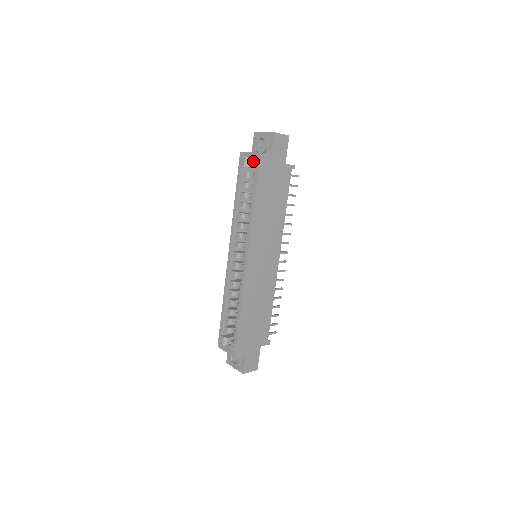
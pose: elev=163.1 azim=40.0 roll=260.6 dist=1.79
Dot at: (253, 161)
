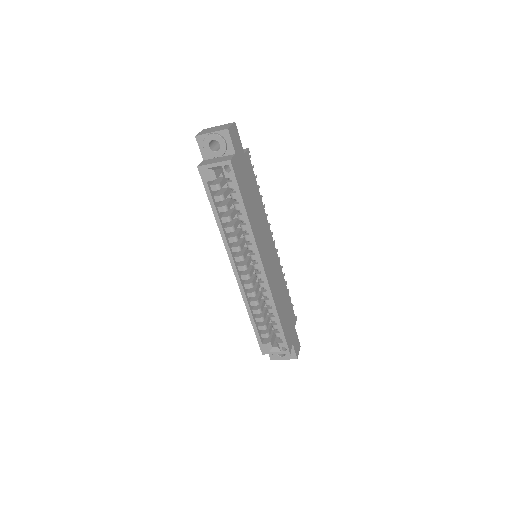
Dot at: (224, 171)
